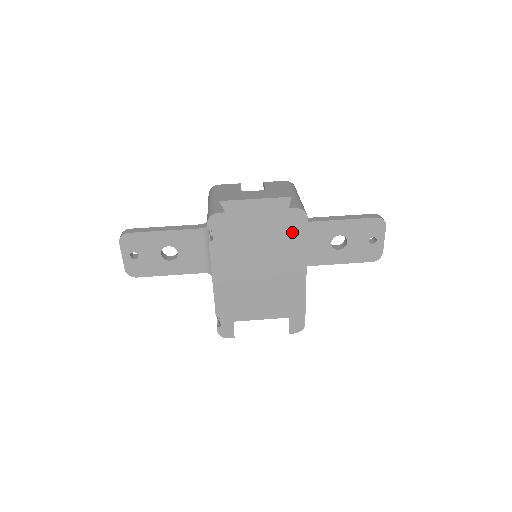
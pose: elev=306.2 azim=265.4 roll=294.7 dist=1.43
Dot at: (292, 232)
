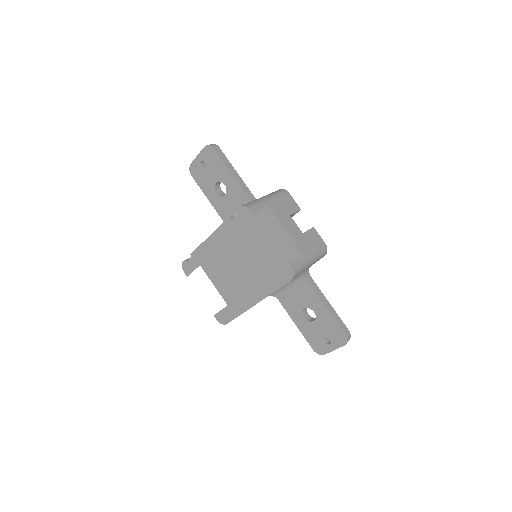
Dot at: (275, 275)
